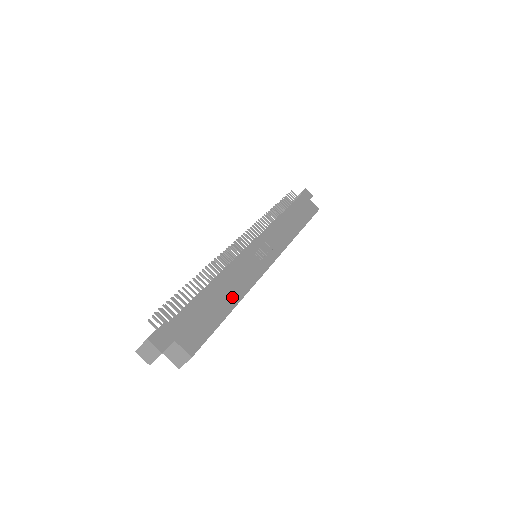
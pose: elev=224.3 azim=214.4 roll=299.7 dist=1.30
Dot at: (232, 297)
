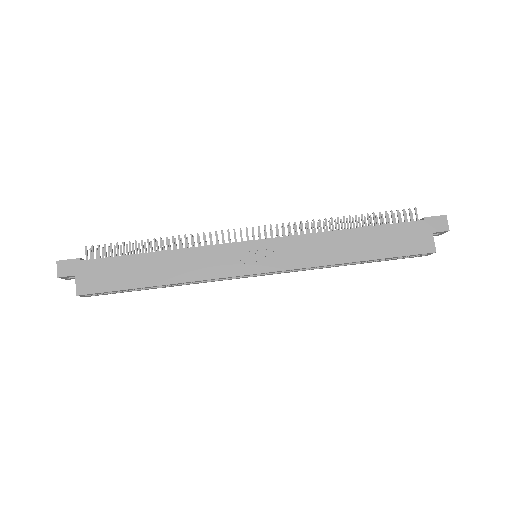
Dot at: (164, 276)
